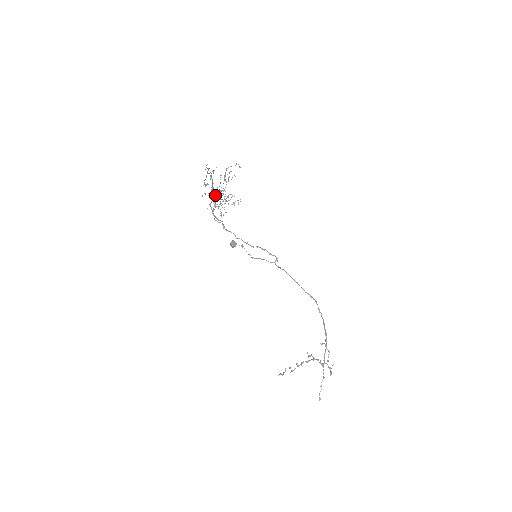
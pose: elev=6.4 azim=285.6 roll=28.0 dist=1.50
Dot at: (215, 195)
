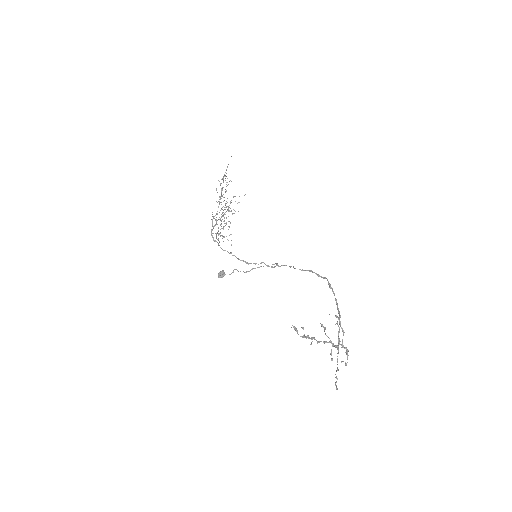
Dot at: (219, 212)
